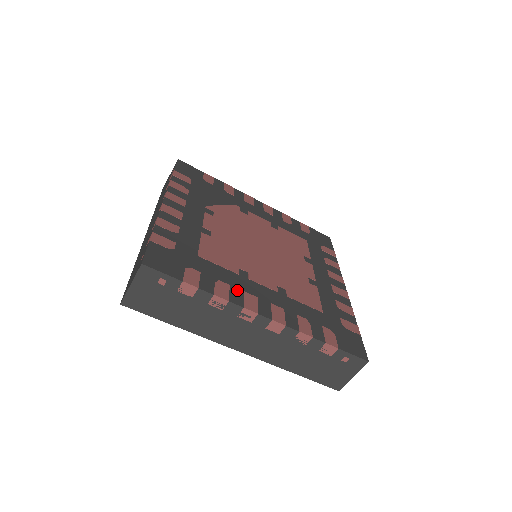
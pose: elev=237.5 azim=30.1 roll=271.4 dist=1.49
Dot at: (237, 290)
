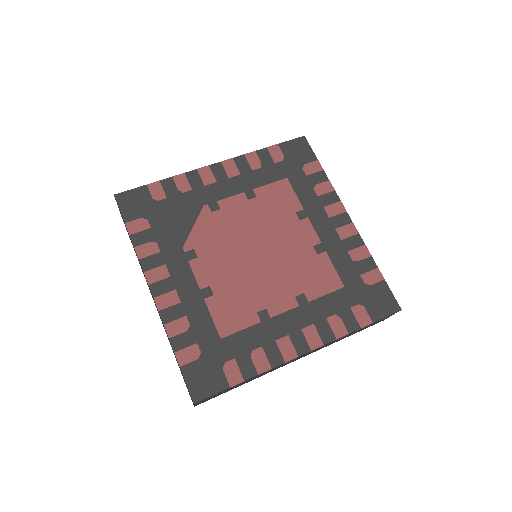
Dot at: (270, 346)
